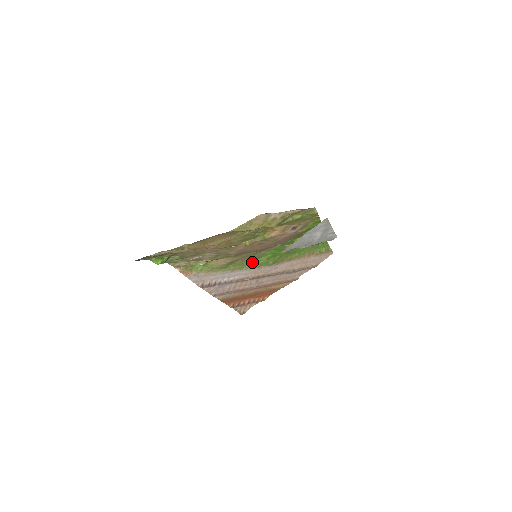
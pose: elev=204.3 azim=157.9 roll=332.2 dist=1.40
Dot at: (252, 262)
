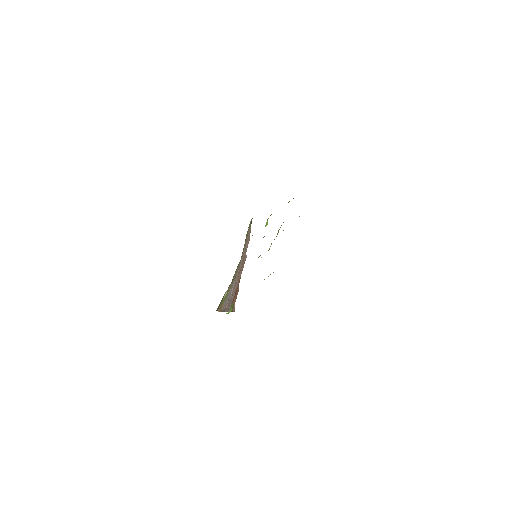
Dot at: occluded
